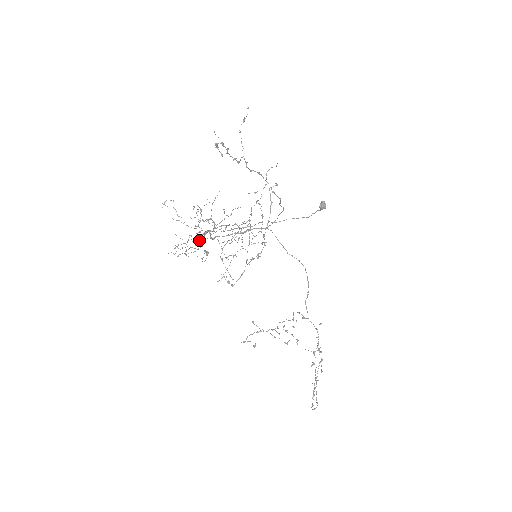
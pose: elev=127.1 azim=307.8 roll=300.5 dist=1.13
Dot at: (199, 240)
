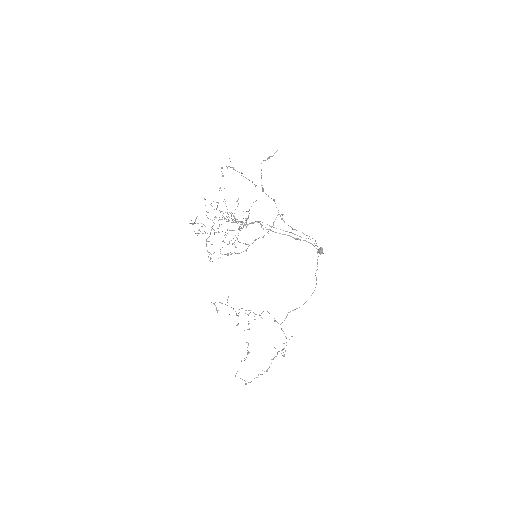
Dot at: occluded
